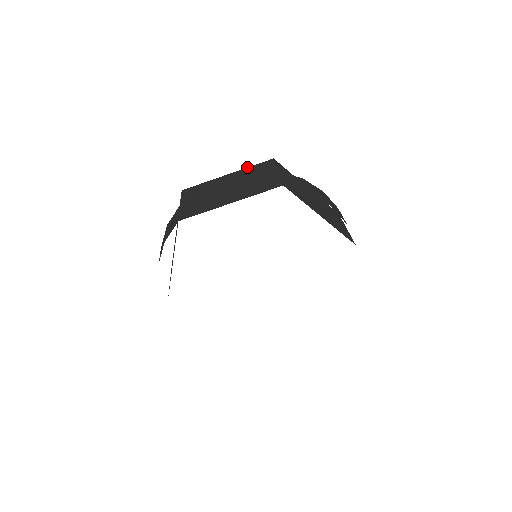
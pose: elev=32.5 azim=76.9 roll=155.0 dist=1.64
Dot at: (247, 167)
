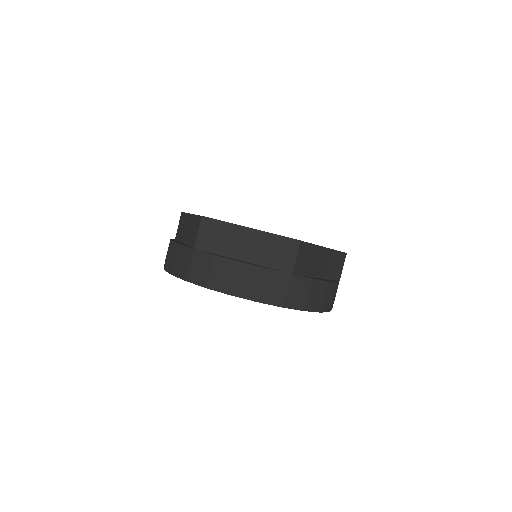
Dot at: occluded
